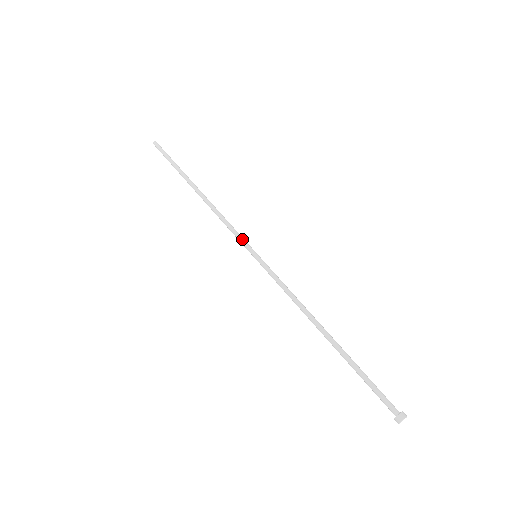
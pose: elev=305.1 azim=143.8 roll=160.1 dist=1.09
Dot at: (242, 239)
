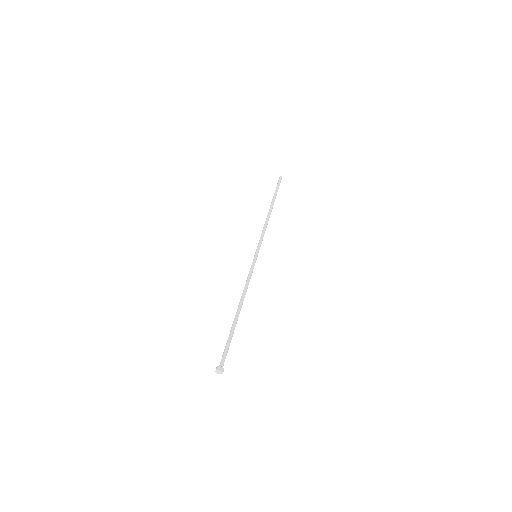
Dot at: (258, 244)
